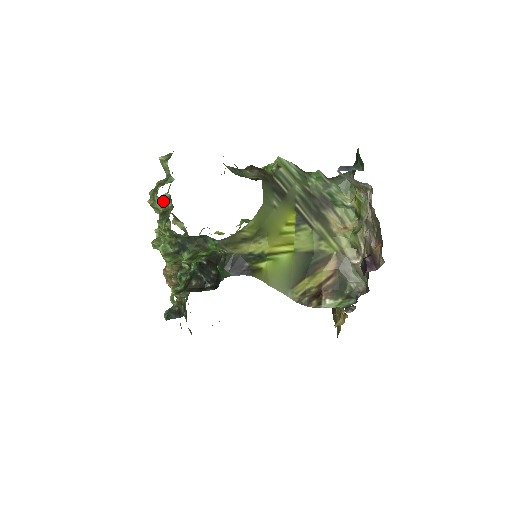
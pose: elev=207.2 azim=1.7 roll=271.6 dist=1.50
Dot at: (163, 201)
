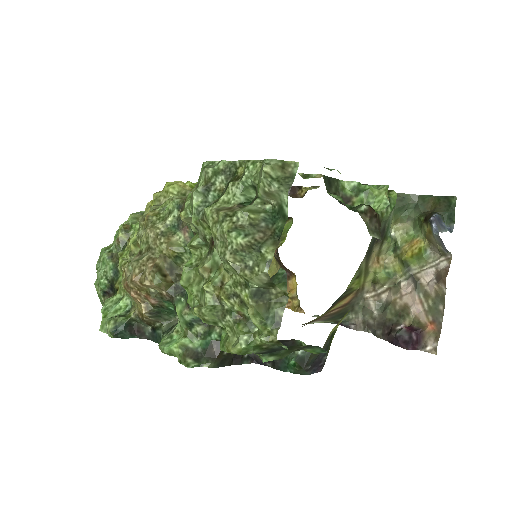
Dot at: (272, 282)
